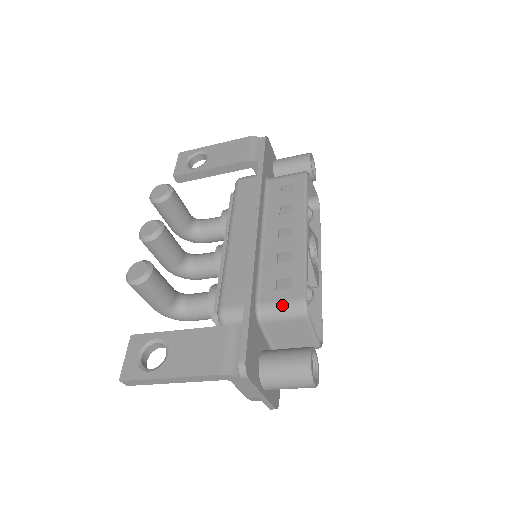
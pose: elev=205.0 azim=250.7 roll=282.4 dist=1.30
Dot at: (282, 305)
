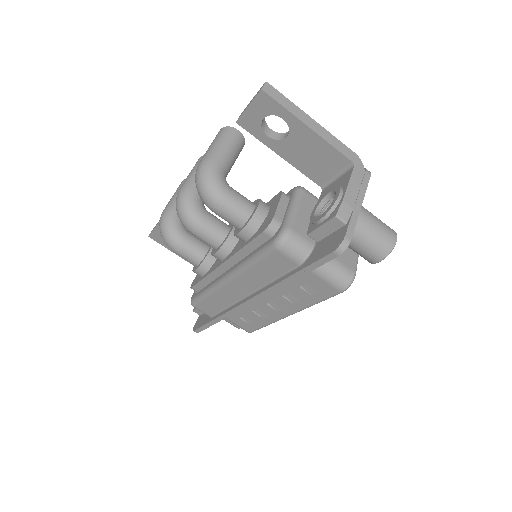
Dot at: occluded
